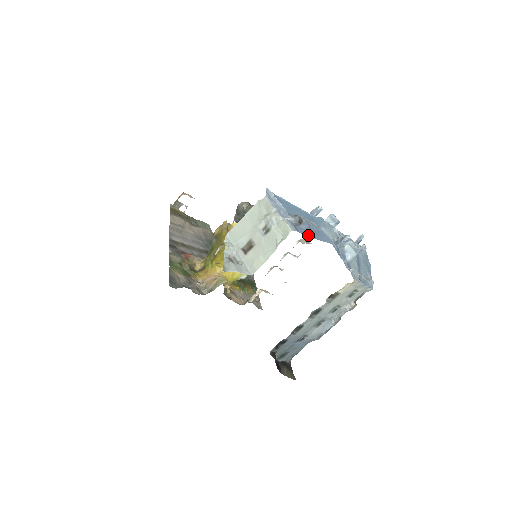
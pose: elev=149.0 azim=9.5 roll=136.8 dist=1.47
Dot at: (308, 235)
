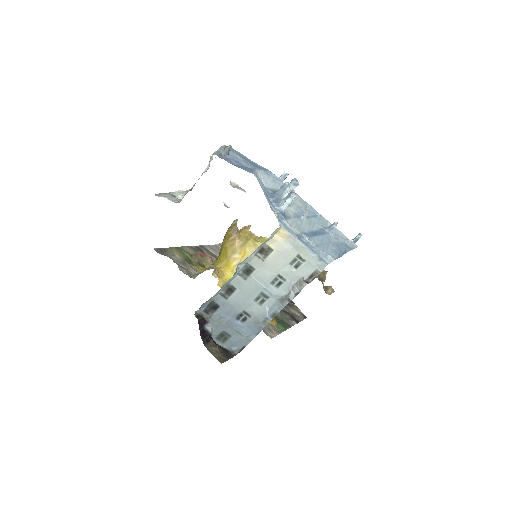
Dot at: (228, 161)
